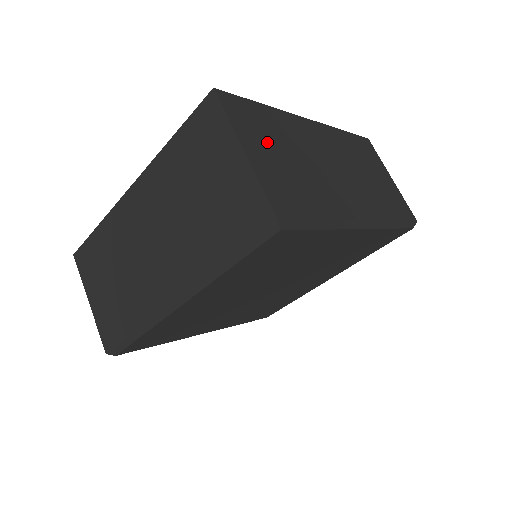
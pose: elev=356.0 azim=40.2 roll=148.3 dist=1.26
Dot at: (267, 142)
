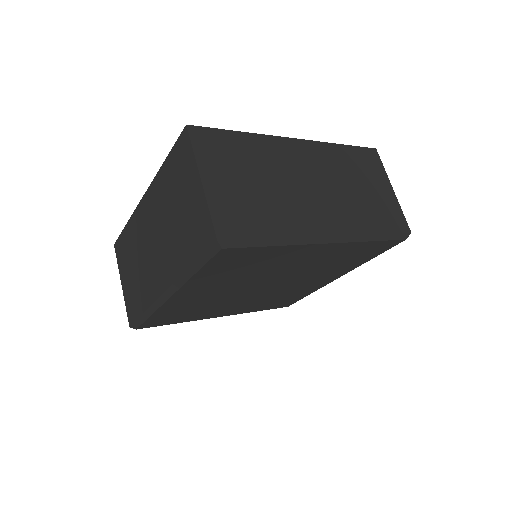
Dot at: (232, 169)
